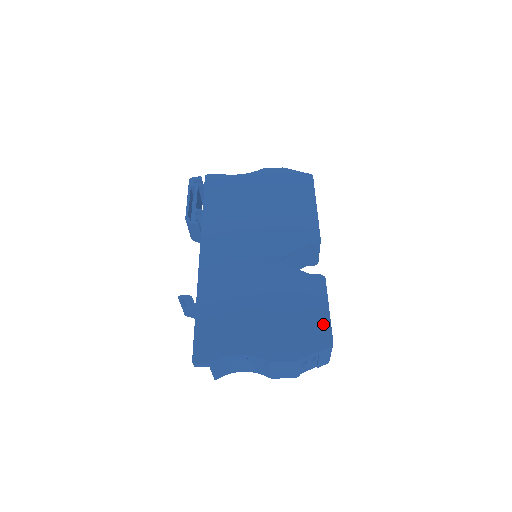
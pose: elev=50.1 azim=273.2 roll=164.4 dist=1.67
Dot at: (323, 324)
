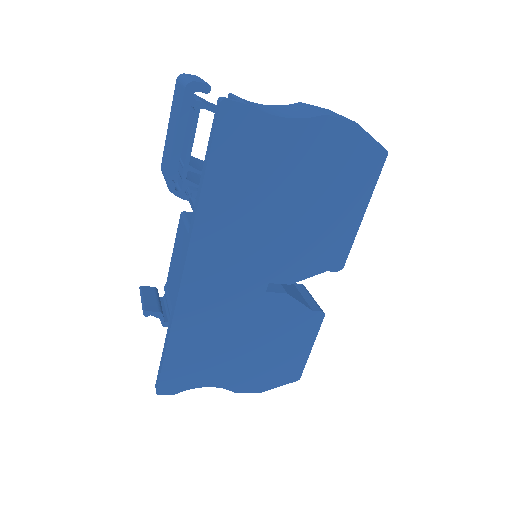
Dot at: (299, 362)
